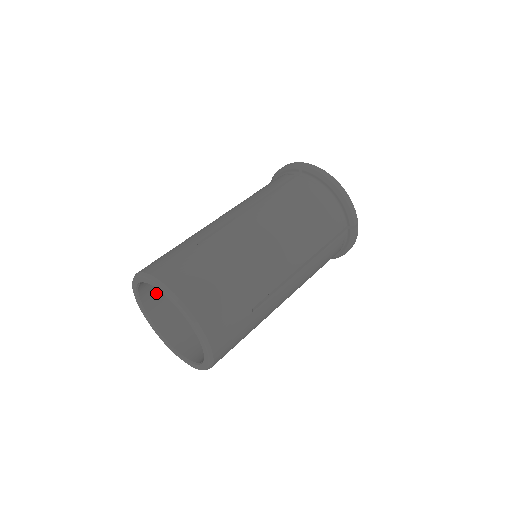
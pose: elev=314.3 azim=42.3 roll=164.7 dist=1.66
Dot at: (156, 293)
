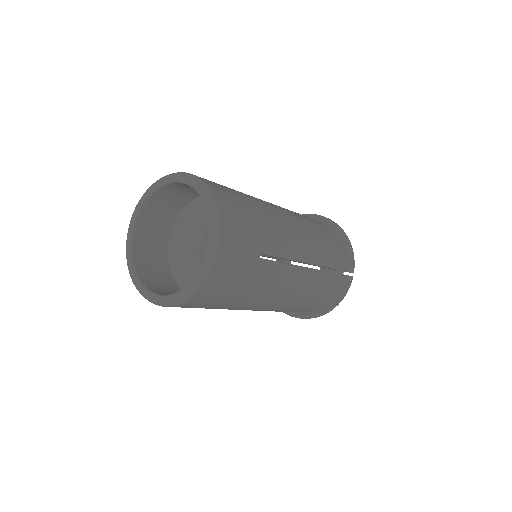
Dot at: (151, 232)
